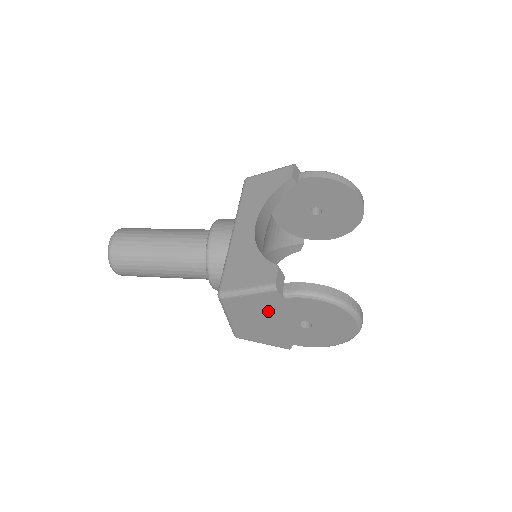
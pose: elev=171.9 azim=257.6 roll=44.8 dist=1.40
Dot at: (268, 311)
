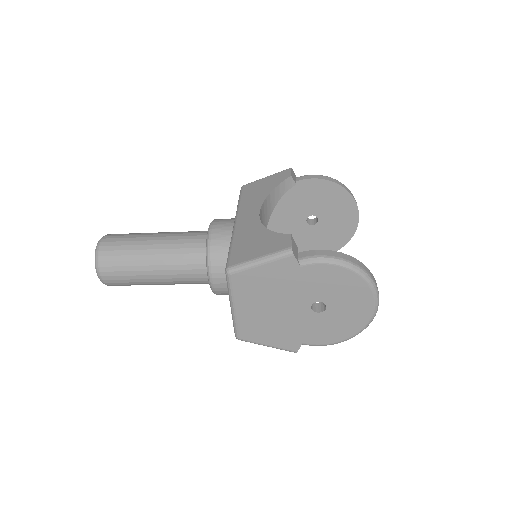
Dot at: (280, 289)
